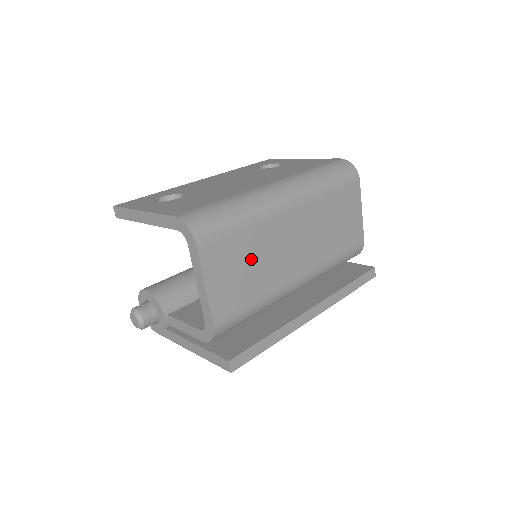
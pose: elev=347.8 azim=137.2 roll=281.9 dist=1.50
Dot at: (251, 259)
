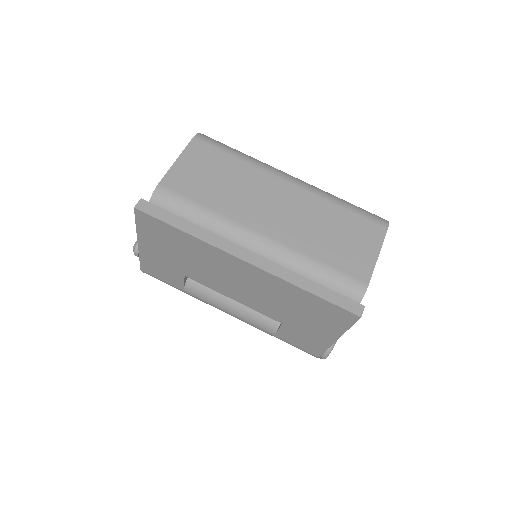
Dot at: (226, 178)
